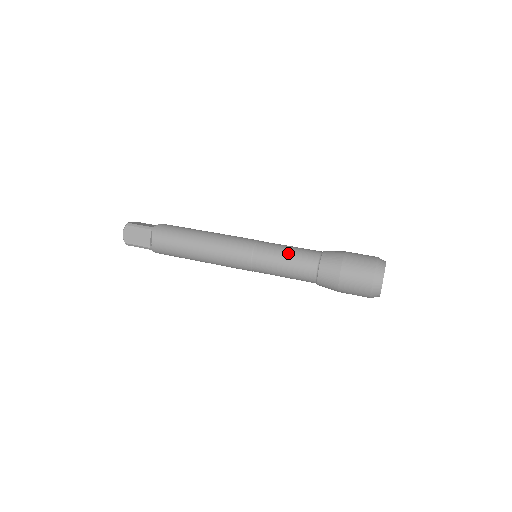
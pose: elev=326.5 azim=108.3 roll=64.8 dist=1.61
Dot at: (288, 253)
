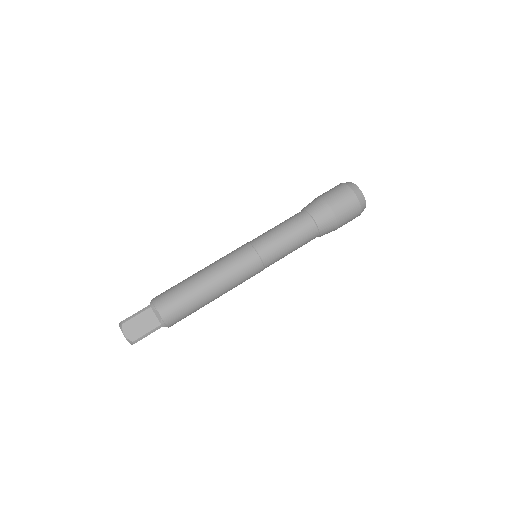
Dot at: (281, 228)
